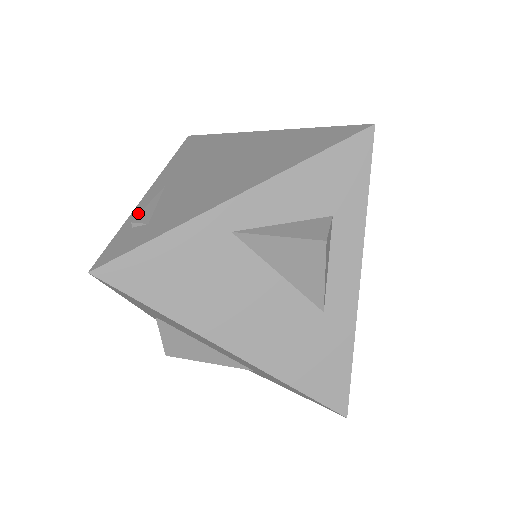
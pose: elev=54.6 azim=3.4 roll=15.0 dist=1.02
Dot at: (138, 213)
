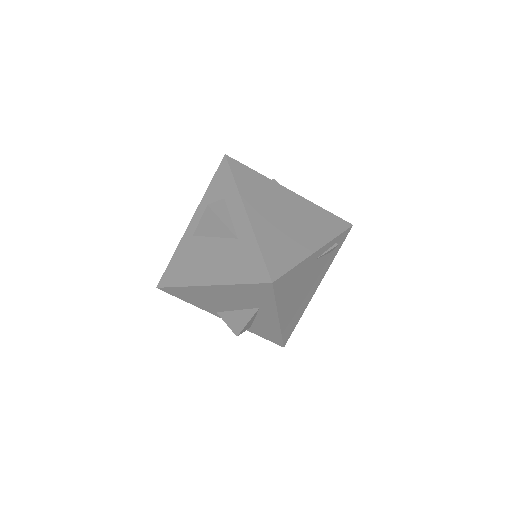
Dot at: occluded
